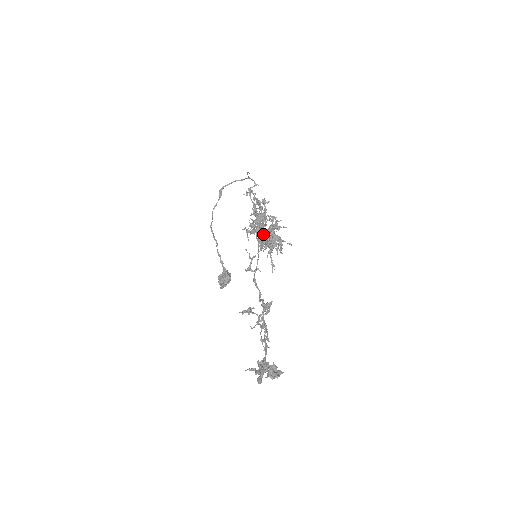
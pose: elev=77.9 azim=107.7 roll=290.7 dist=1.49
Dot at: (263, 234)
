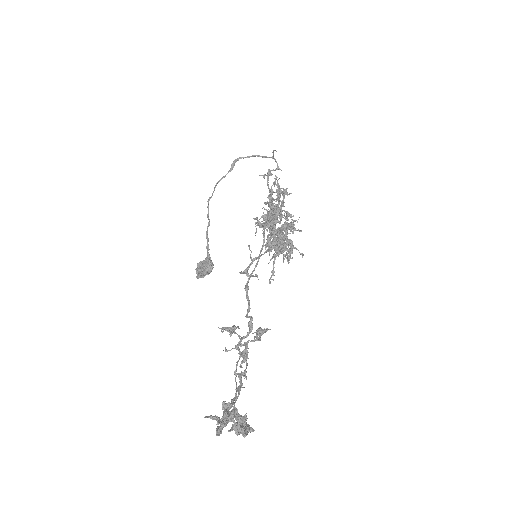
Dot at: (274, 232)
